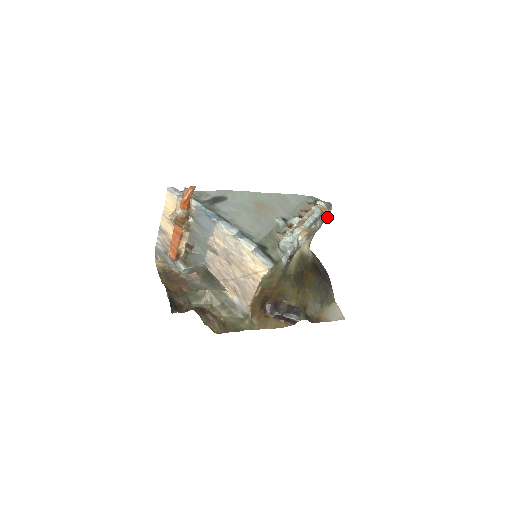
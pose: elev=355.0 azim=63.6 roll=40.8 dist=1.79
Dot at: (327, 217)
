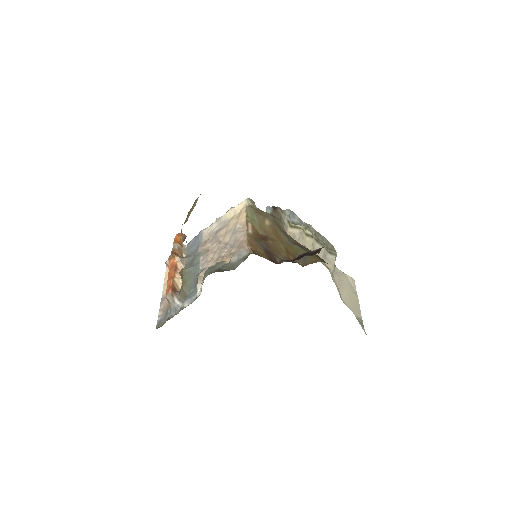
Dot at: (332, 249)
